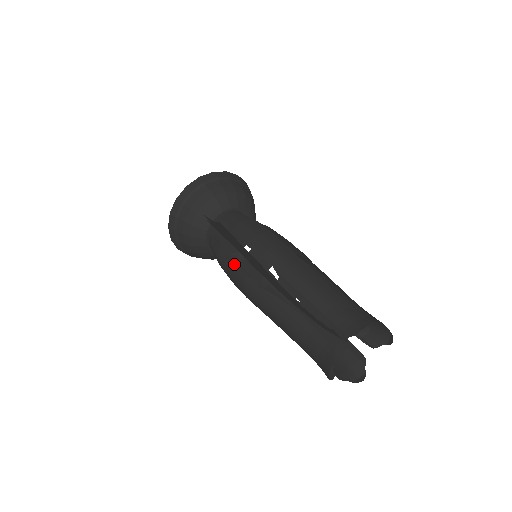
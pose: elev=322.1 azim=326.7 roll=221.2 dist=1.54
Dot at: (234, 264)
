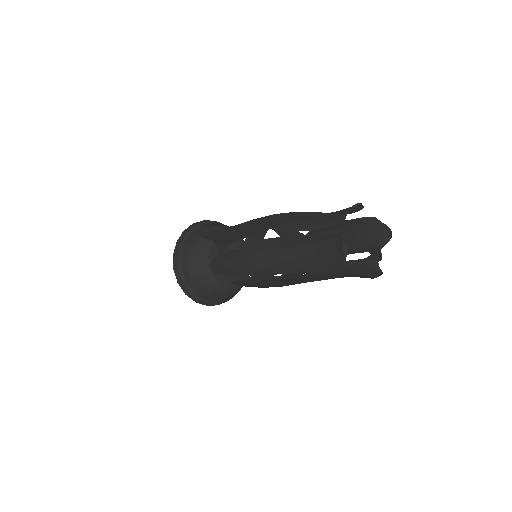
Dot at: (237, 251)
